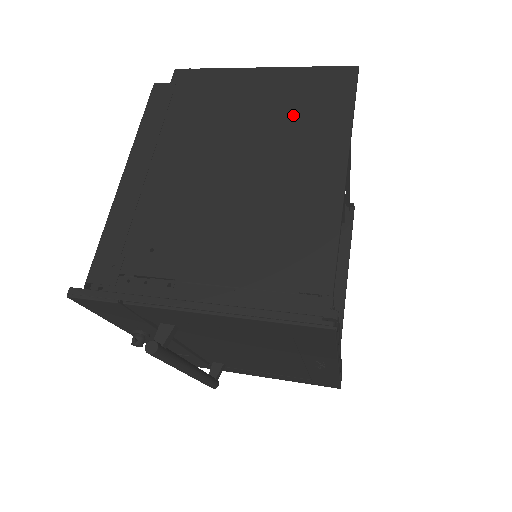
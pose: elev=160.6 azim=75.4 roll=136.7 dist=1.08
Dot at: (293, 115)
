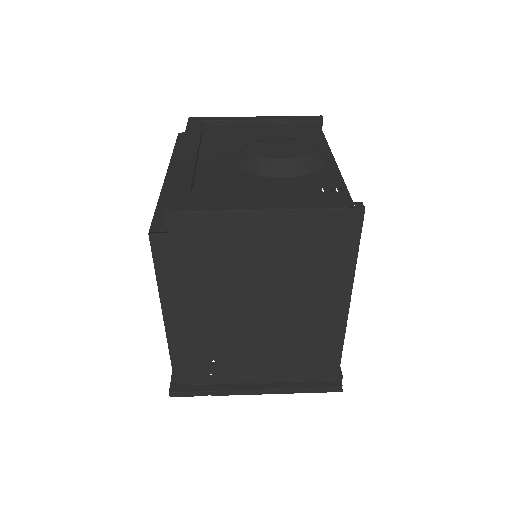
Dot at: (304, 261)
